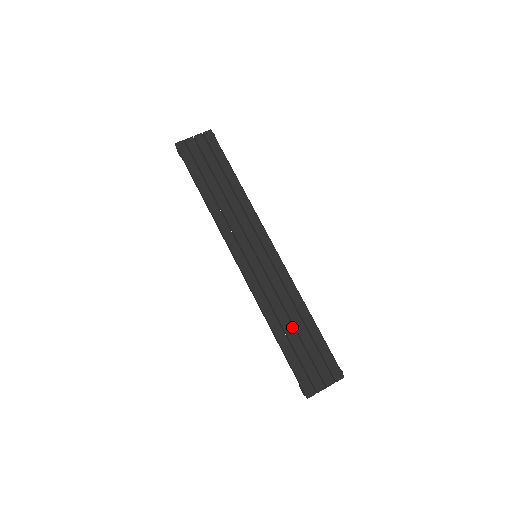
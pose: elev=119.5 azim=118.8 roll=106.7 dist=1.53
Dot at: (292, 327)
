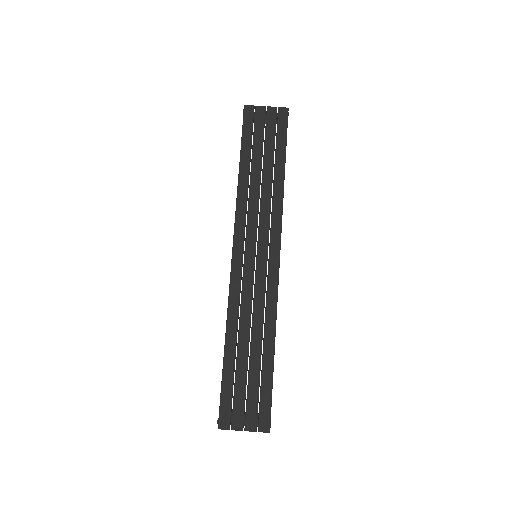
Dot at: (247, 348)
